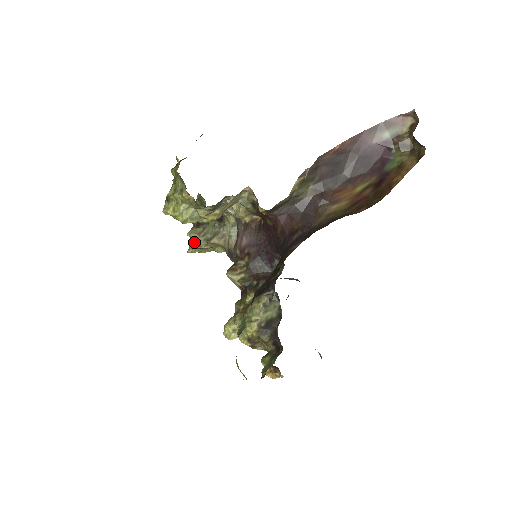
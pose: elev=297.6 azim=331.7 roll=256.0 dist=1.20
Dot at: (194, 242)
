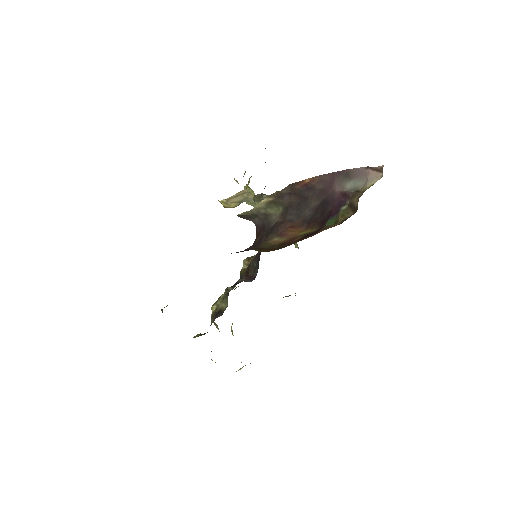
Dot at: occluded
